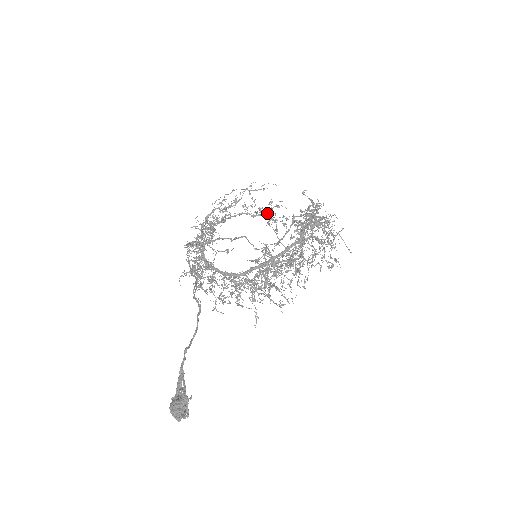
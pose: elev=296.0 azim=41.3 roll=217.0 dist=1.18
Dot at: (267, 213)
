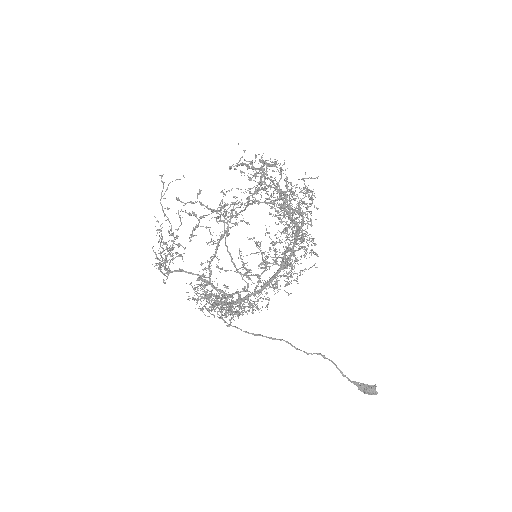
Dot at: (220, 217)
